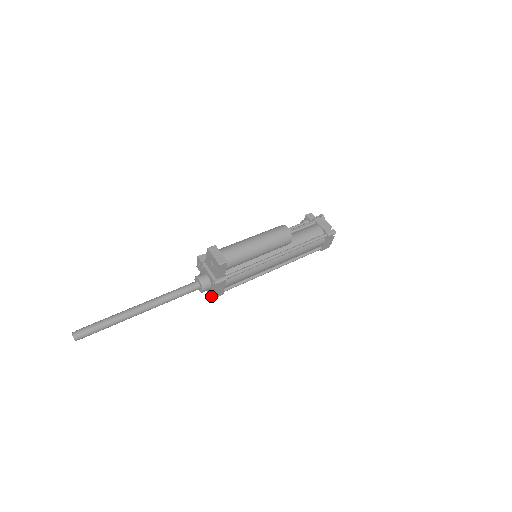
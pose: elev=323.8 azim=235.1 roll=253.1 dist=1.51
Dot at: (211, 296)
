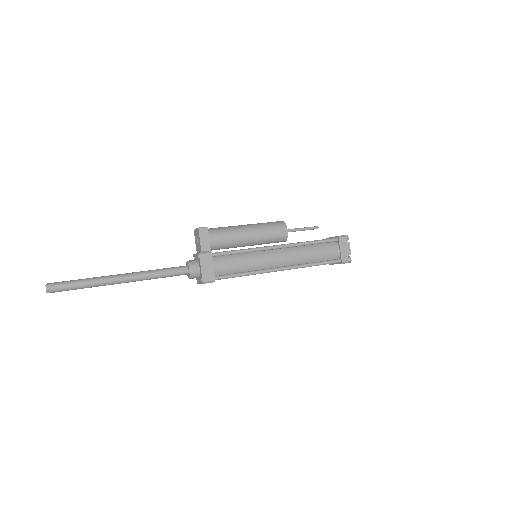
Dot at: (202, 282)
